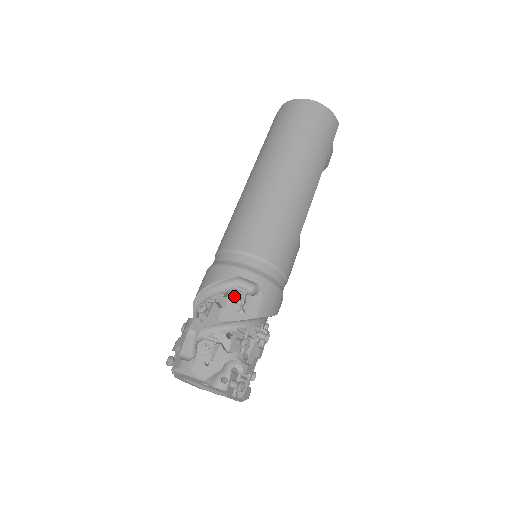
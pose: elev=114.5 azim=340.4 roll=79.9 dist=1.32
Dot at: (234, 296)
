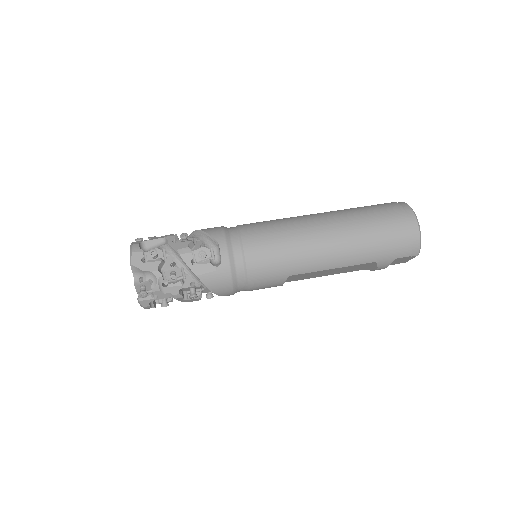
Dot at: (201, 250)
